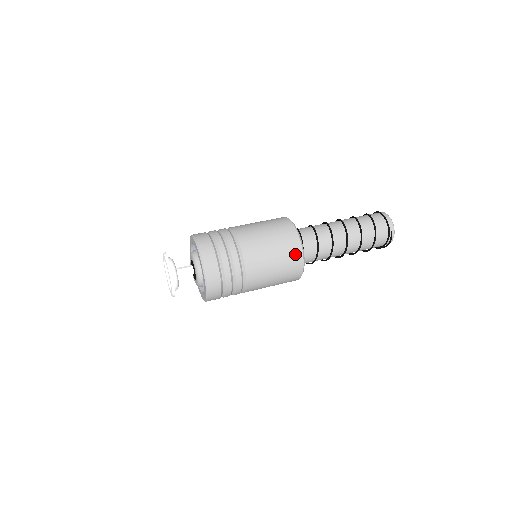
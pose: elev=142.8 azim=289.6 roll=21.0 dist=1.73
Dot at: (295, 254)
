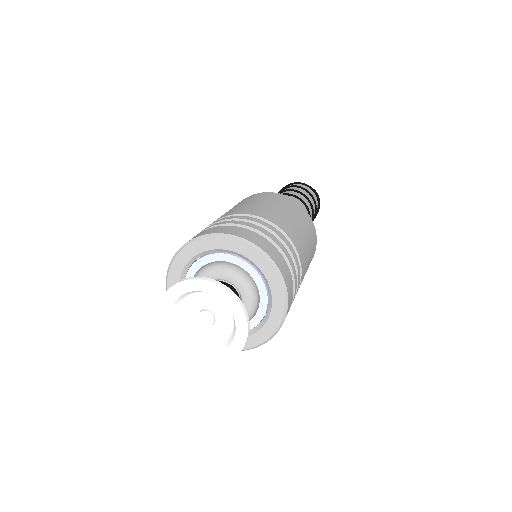
Dot at: (301, 210)
